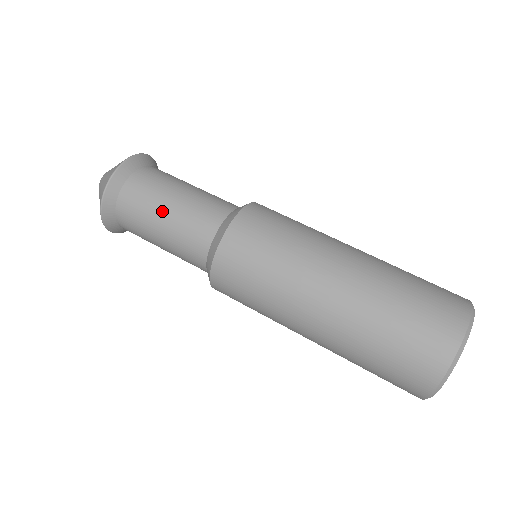
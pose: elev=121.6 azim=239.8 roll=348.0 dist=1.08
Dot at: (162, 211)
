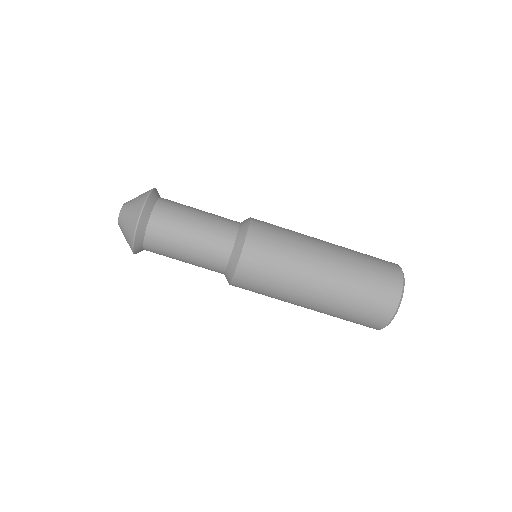
Dot at: occluded
